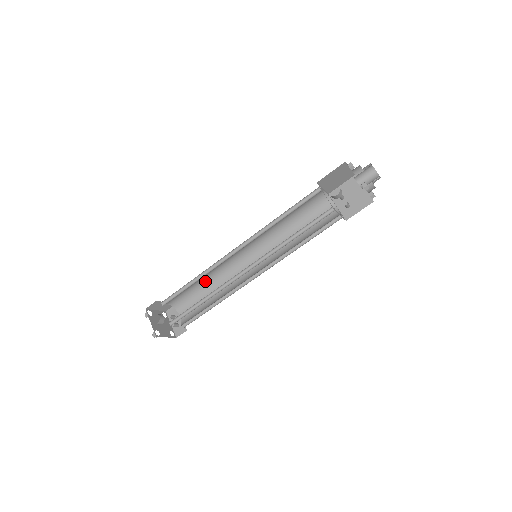
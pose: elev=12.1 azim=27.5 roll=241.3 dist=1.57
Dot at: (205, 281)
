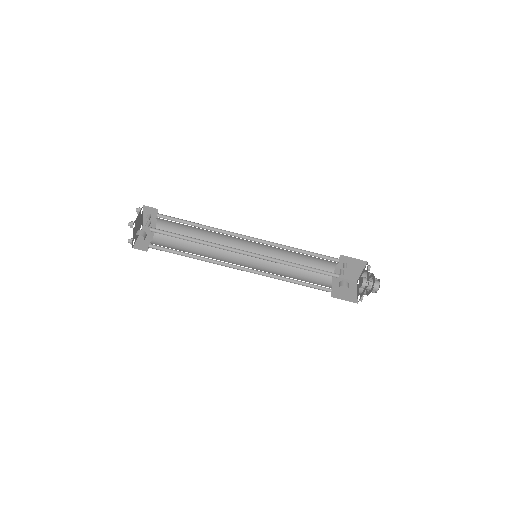
Dot at: occluded
